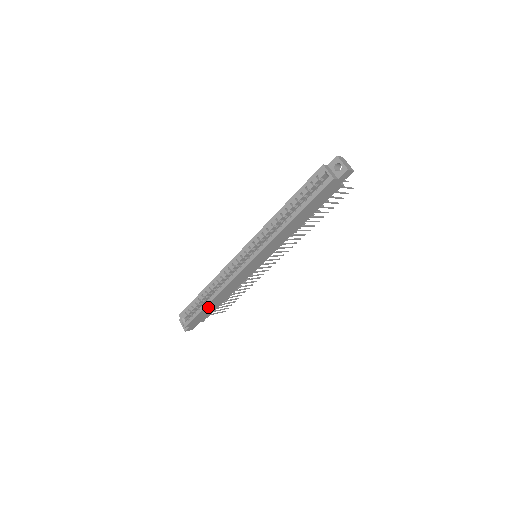
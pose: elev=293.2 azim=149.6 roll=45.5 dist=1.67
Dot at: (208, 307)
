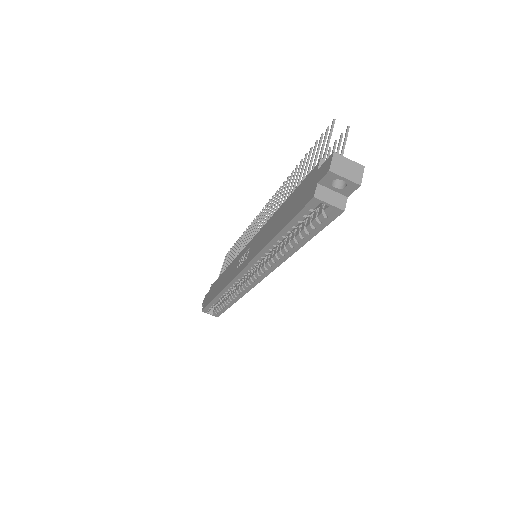
Dot at: occluded
